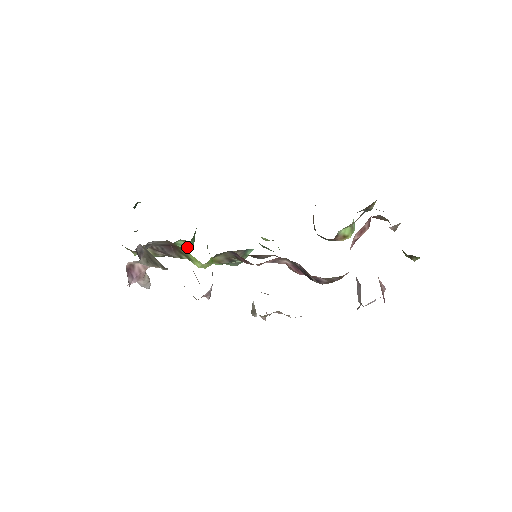
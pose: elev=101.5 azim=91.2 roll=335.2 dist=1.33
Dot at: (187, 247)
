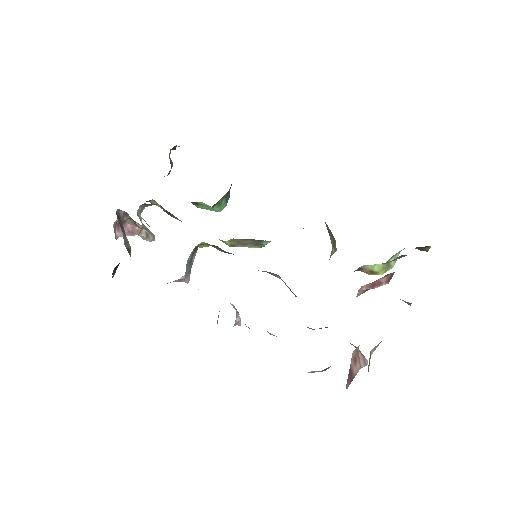
Dot at: (213, 209)
